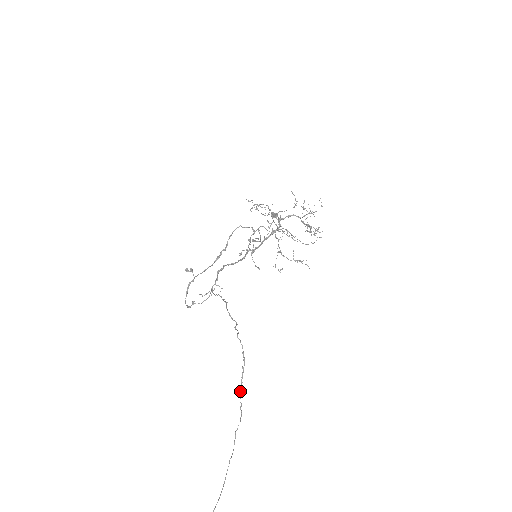
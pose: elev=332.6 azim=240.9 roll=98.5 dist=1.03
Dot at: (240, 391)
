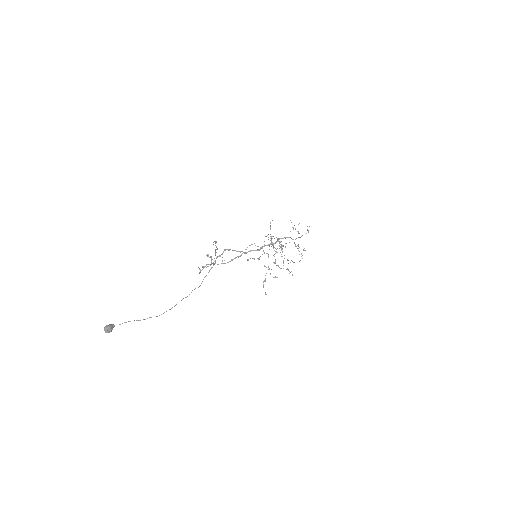
Dot at: (205, 276)
